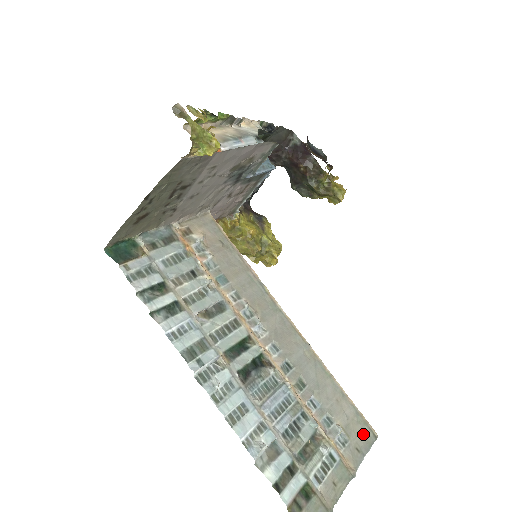
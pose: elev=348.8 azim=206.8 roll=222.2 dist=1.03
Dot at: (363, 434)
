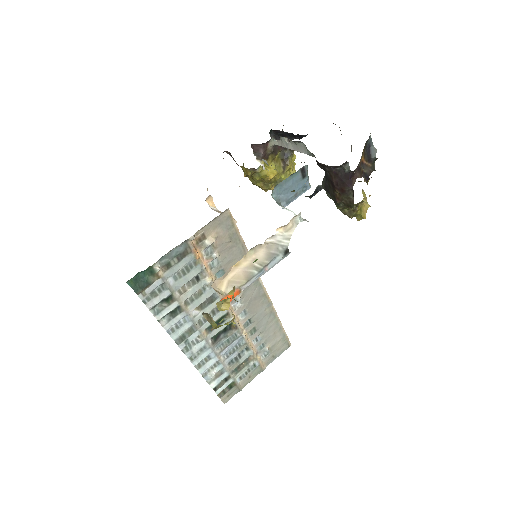
Dot at: (282, 347)
